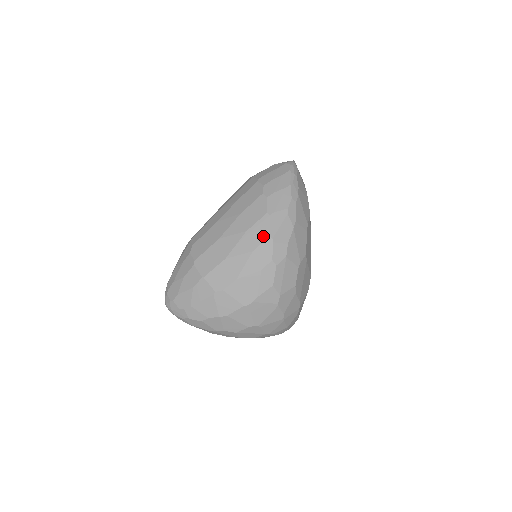
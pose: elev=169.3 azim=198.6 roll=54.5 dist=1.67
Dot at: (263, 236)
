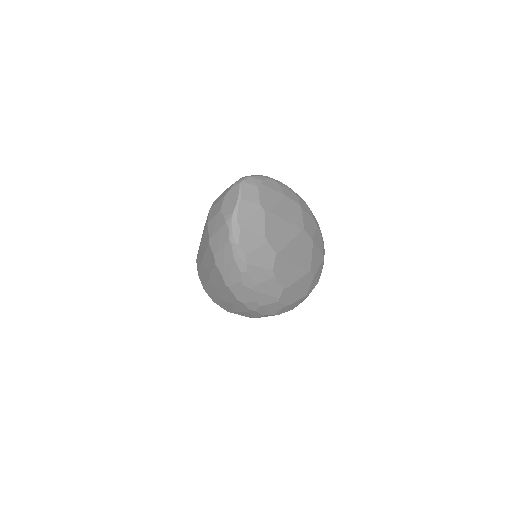
Dot at: (233, 298)
